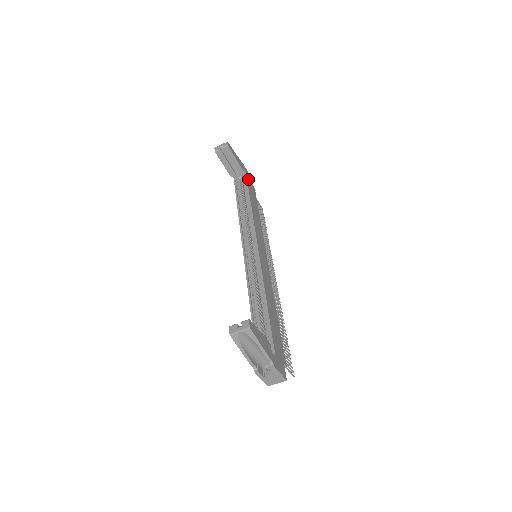
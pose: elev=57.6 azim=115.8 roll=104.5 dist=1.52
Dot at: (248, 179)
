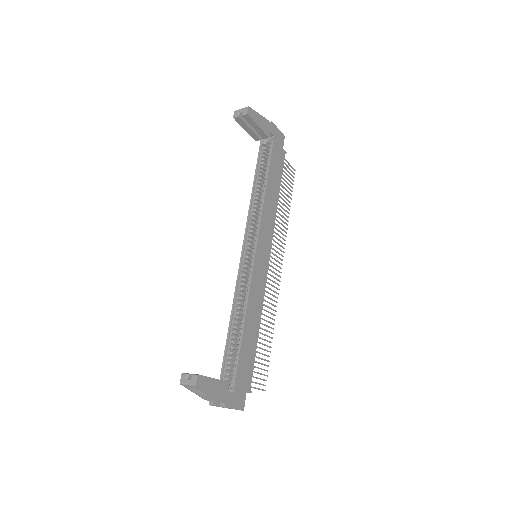
Dot at: (275, 144)
